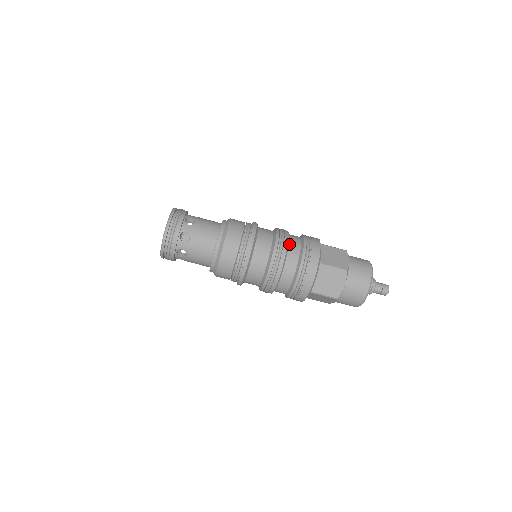
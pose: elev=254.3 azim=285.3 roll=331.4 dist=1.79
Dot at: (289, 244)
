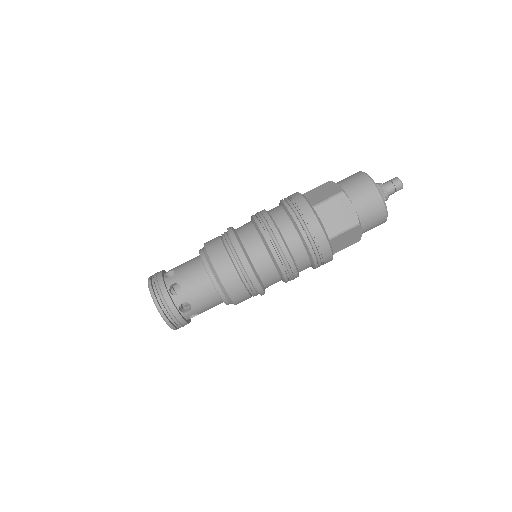
Dot at: (271, 216)
